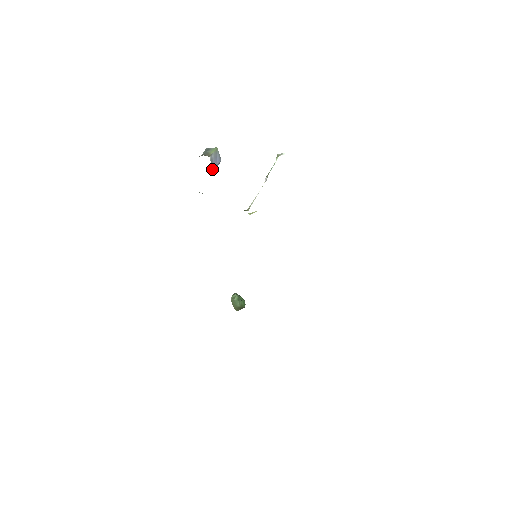
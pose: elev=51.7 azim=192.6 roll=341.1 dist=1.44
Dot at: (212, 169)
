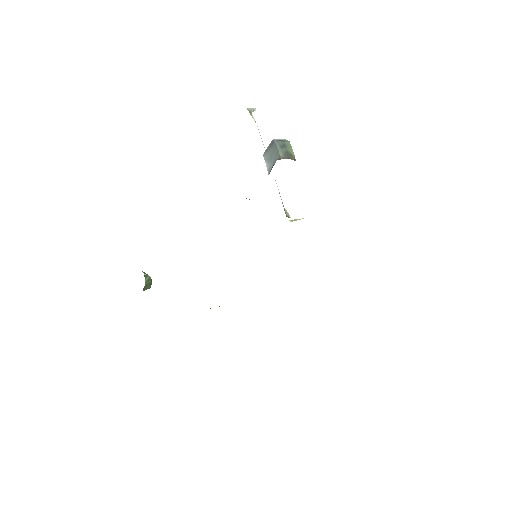
Dot at: occluded
